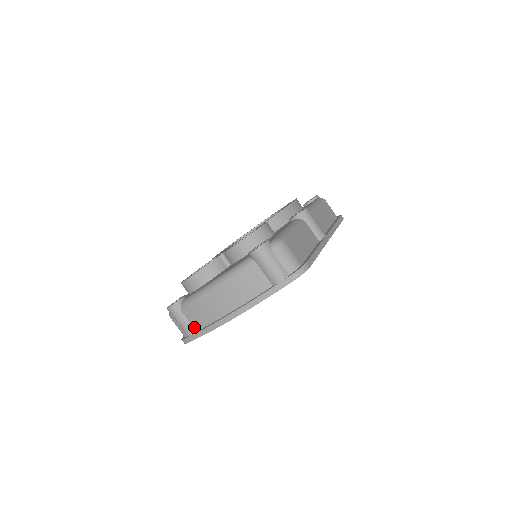
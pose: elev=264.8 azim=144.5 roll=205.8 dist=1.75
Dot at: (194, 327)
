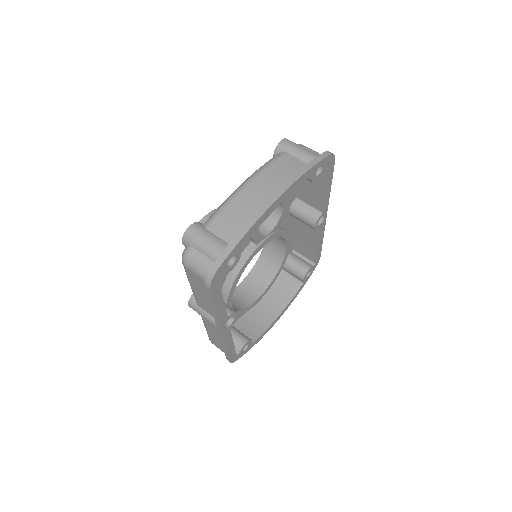
Dot at: (226, 241)
